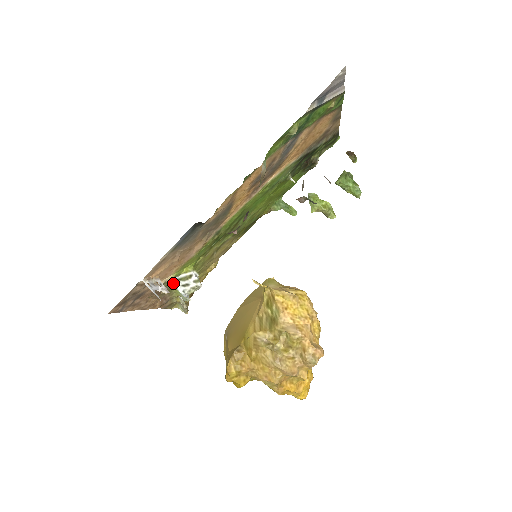
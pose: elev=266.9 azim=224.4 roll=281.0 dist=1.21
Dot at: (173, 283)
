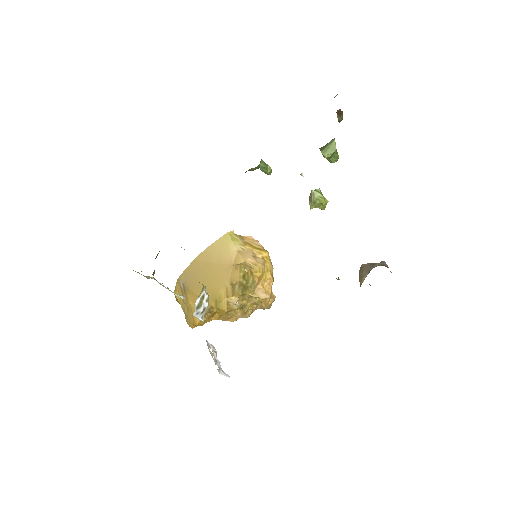
Dot at: (194, 315)
